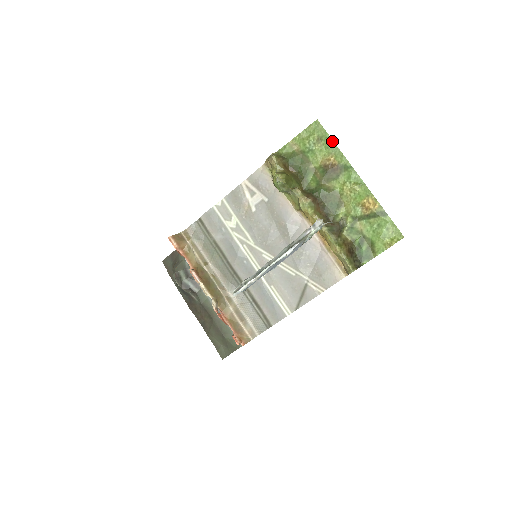
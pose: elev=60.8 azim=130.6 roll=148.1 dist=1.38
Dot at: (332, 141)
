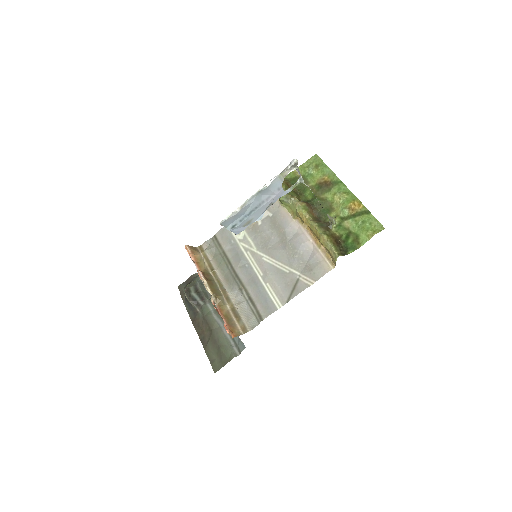
Dot at: (327, 166)
